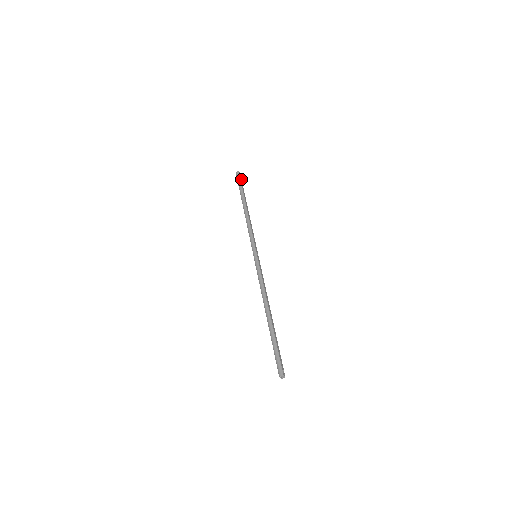
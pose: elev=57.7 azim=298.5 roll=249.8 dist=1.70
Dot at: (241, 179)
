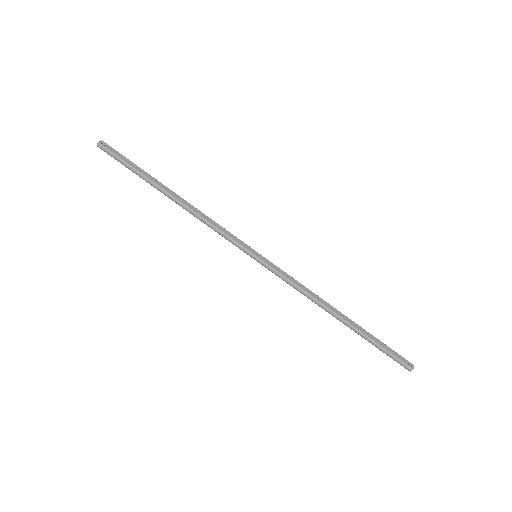
Dot at: (115, 151)
